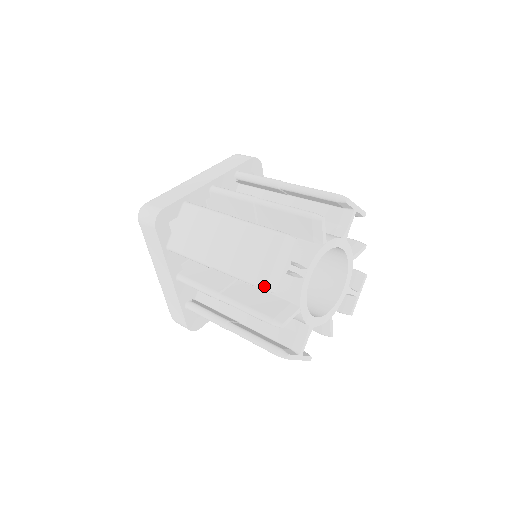
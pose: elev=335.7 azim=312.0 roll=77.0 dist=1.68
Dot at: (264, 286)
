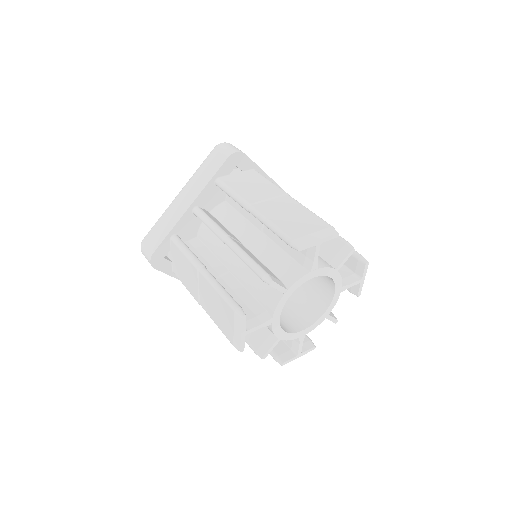
Dot at: (232, 344)
